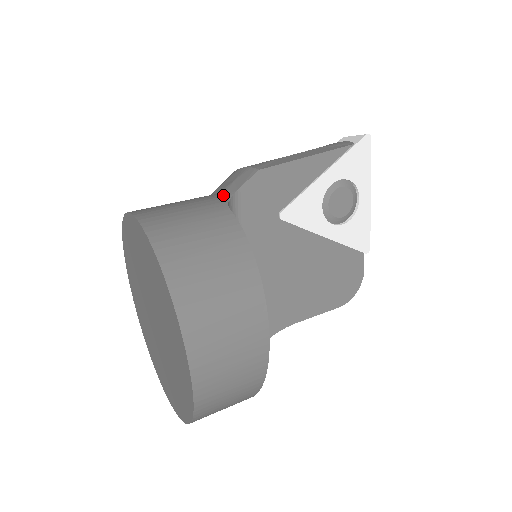
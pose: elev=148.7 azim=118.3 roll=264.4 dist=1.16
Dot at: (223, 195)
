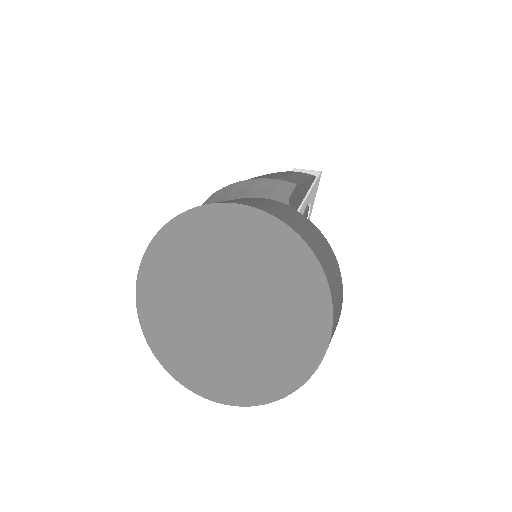
Dot at: (276, 200)
